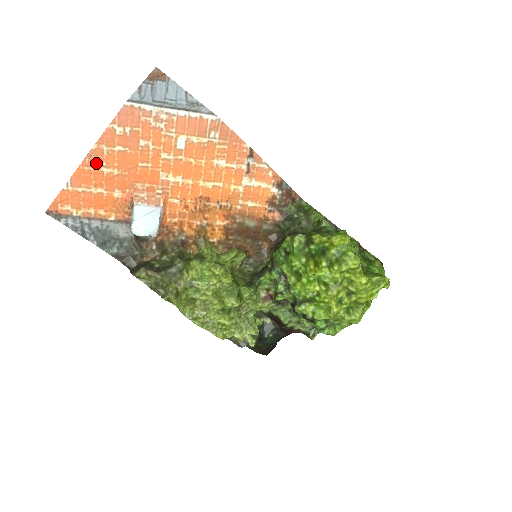
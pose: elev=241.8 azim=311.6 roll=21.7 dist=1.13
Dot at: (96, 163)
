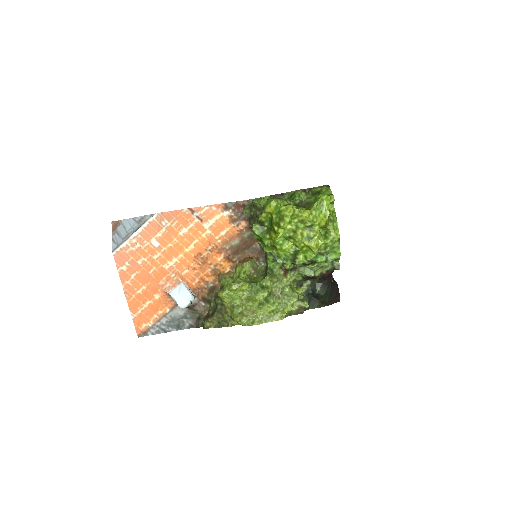
Dot at: (132, 293)
